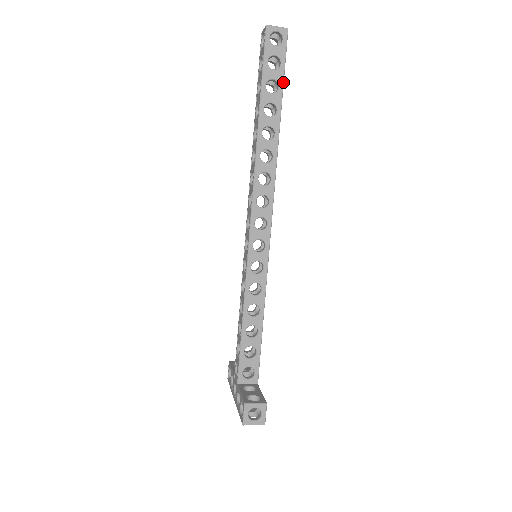
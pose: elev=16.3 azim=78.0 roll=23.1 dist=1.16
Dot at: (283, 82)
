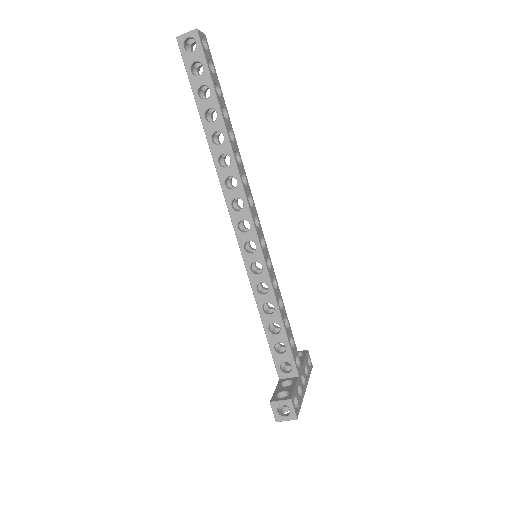
Dot at: (212, 83)
